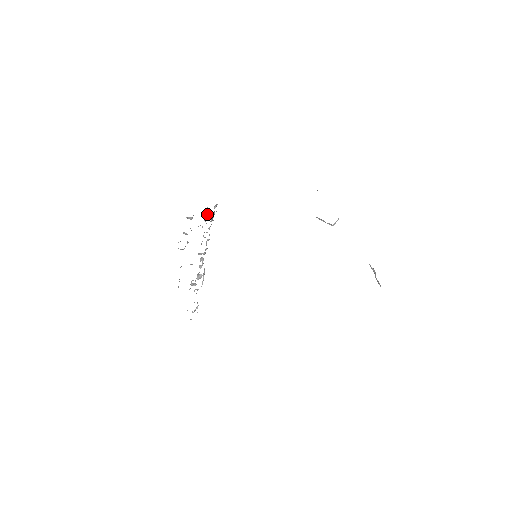
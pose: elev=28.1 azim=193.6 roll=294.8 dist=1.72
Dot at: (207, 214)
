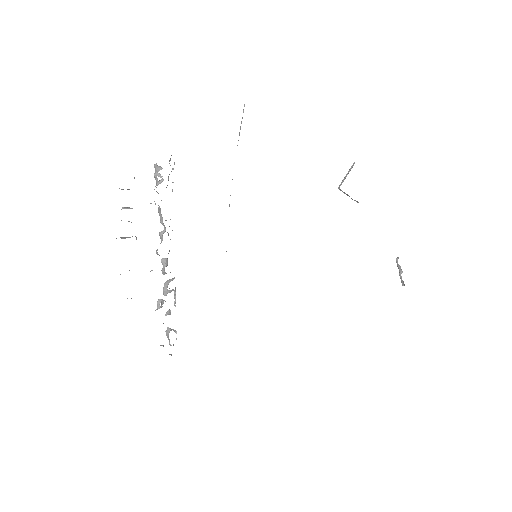
Dot at: (160, 180)
